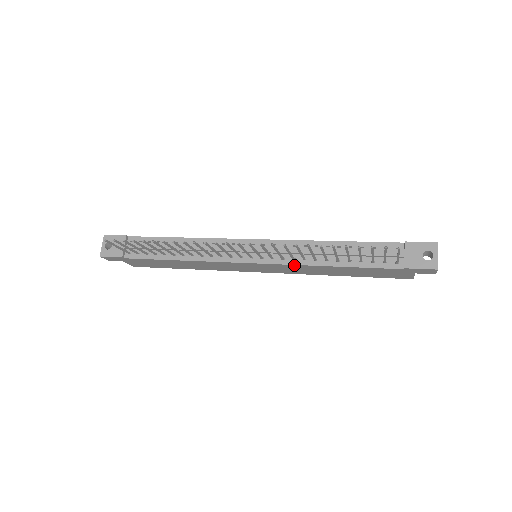
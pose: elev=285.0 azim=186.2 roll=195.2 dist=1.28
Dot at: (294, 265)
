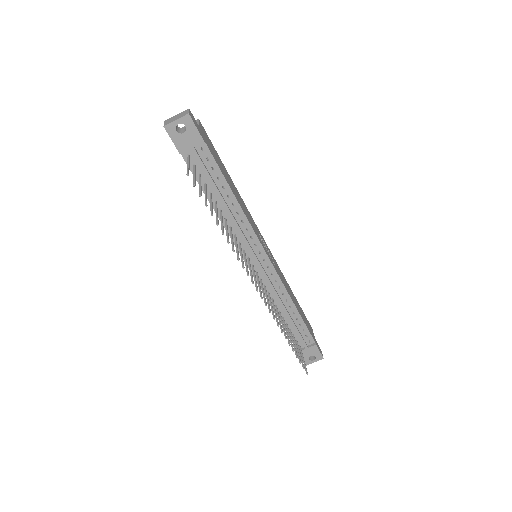
Dot at: occluded
